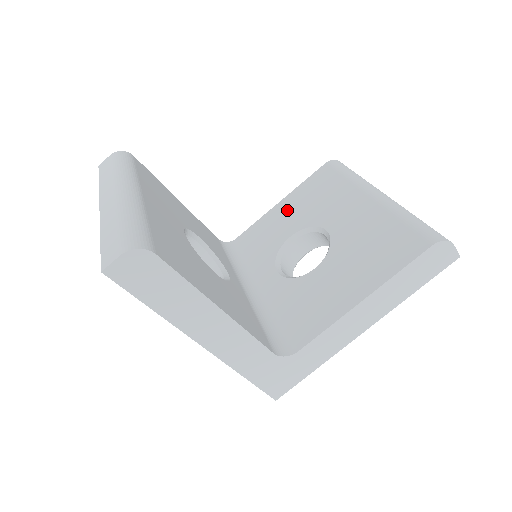
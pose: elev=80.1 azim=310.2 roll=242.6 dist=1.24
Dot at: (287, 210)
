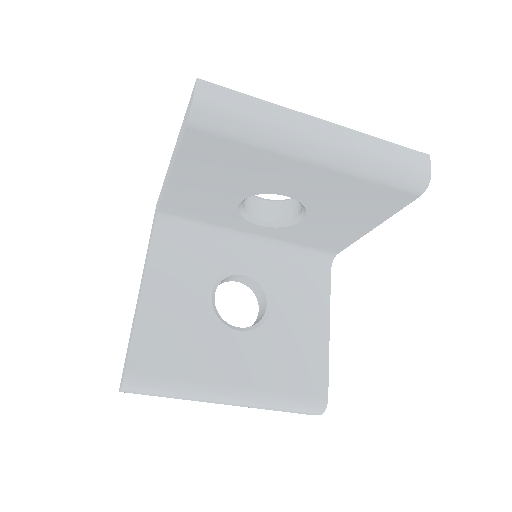
Dot at: (198, 184)
